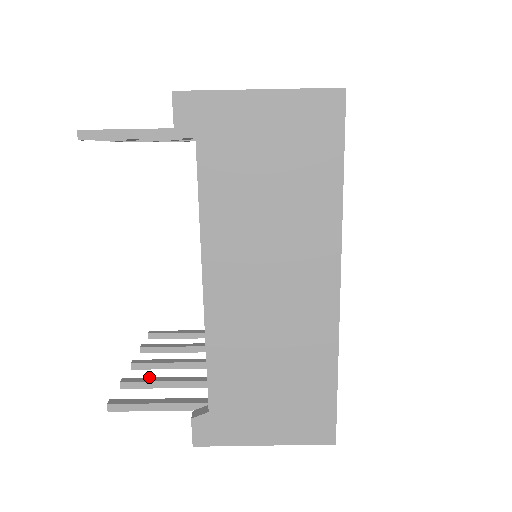
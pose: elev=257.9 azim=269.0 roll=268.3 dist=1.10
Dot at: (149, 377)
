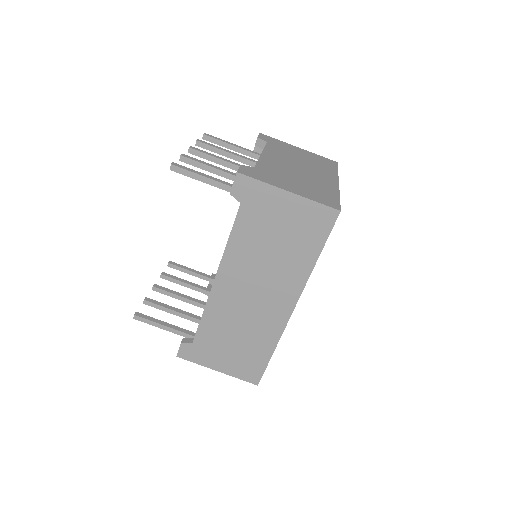
Dot at: (162, 303)
